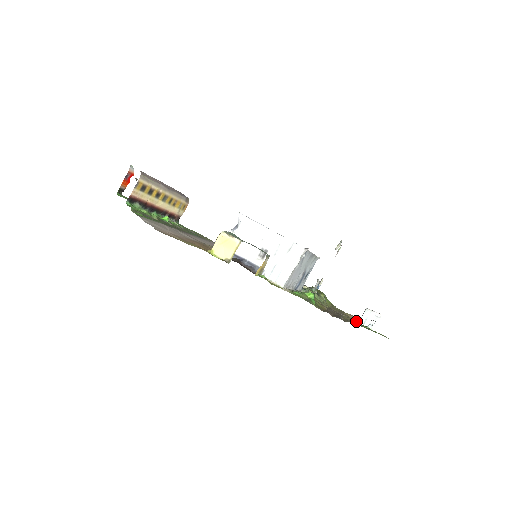
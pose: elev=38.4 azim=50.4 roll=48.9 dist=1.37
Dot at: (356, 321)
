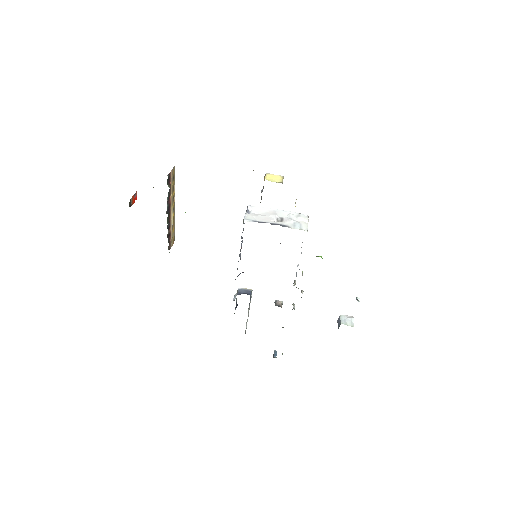
Dot at: occluded
